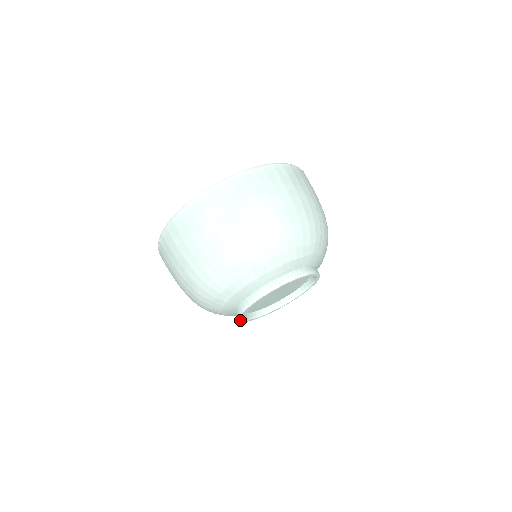
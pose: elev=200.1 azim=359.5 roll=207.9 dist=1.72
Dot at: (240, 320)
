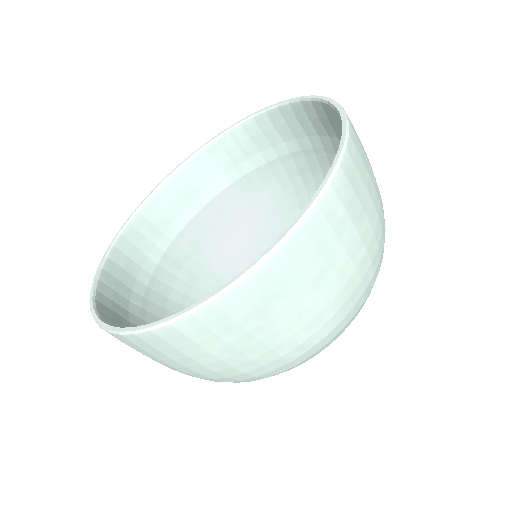
Dot at: occluded
